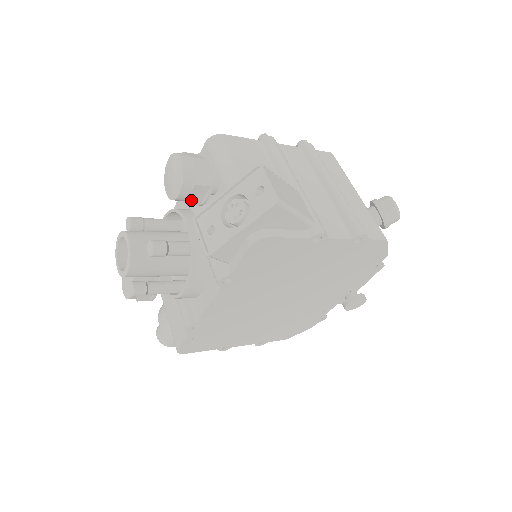
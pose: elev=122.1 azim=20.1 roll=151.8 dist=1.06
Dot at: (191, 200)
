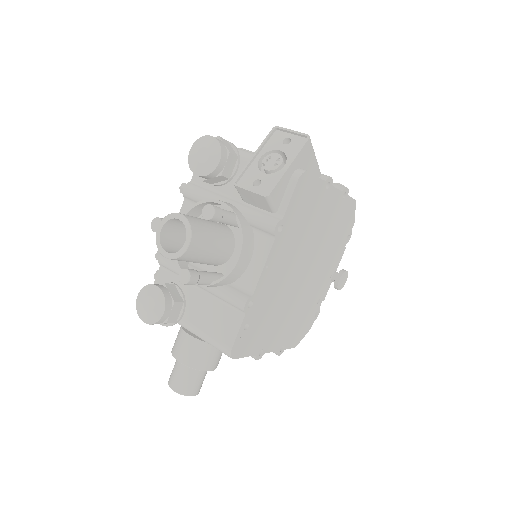
Dot at: (225, 172)
